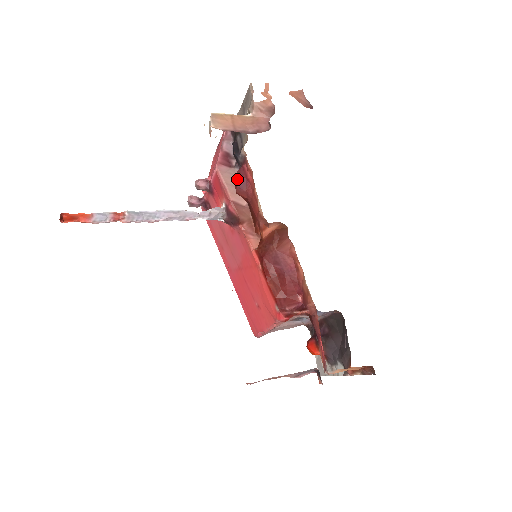
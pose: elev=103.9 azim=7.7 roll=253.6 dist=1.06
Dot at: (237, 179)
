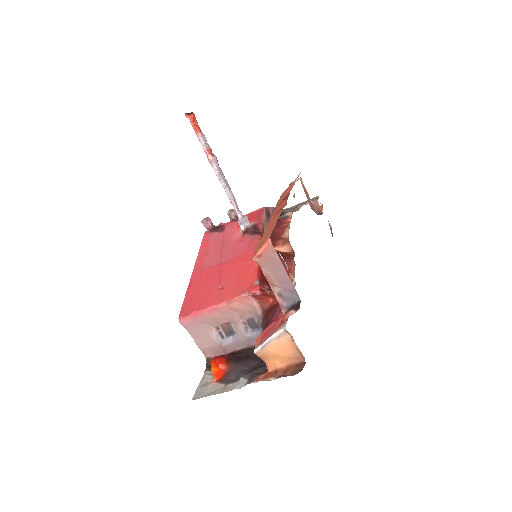
Dot at: occluded
